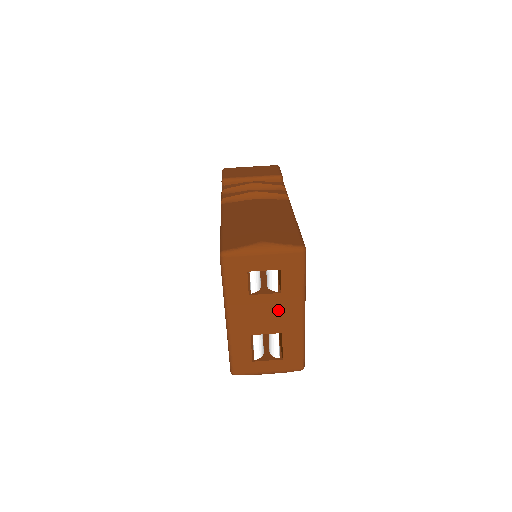
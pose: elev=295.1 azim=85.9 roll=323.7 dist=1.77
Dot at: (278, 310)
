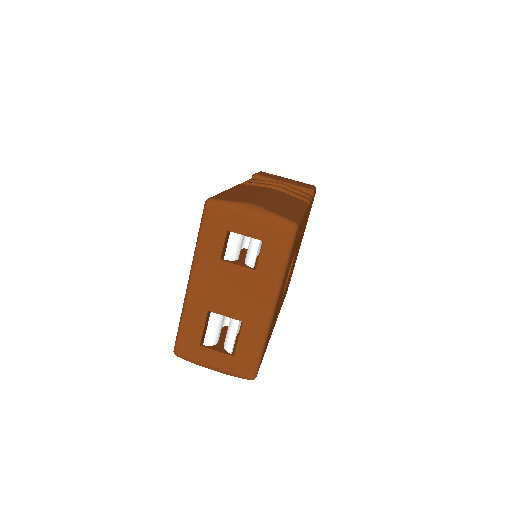
Dot at: (246, 291)
